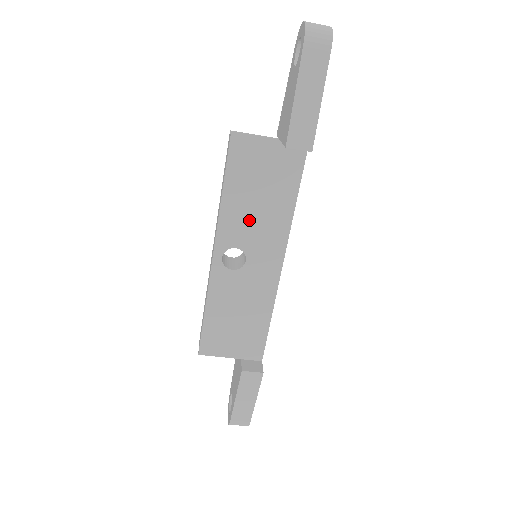
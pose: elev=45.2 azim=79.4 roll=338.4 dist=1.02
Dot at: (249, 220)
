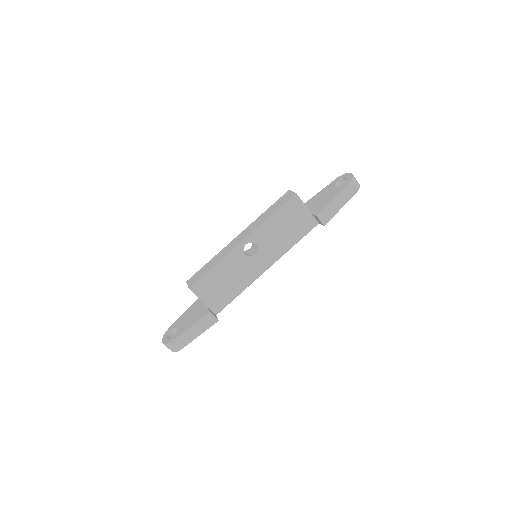
Dot at: (272, 236)
